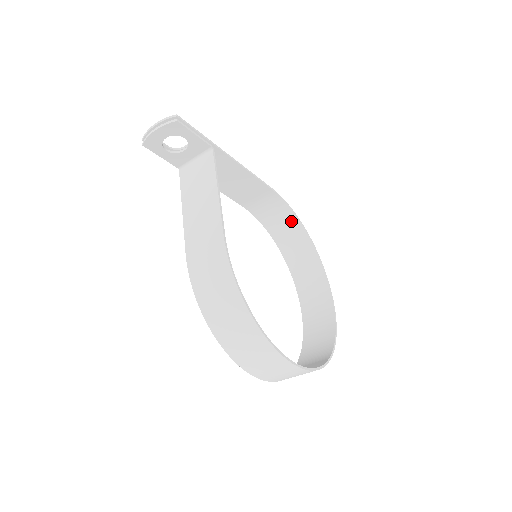
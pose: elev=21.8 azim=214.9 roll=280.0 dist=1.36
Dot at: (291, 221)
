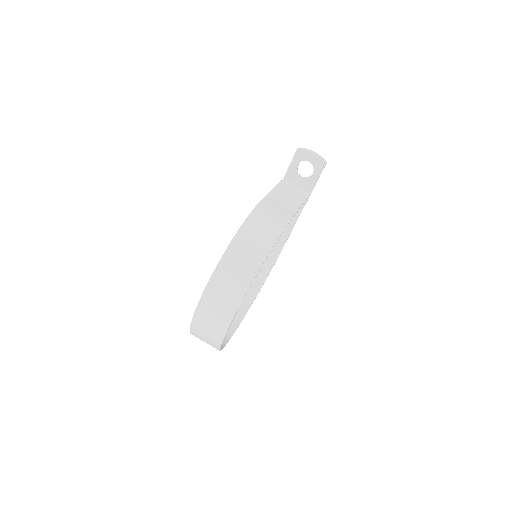
Dot at: (260, 278)
